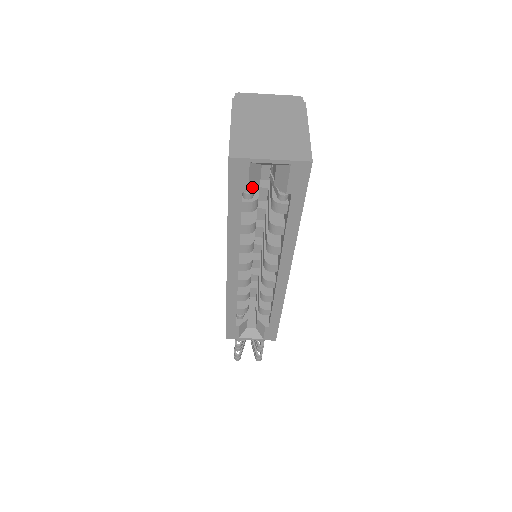
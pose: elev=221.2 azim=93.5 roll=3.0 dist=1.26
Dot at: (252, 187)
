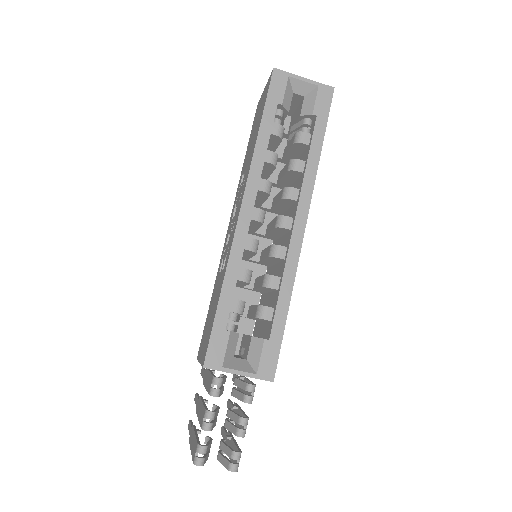
Dot at: (285, 105)
